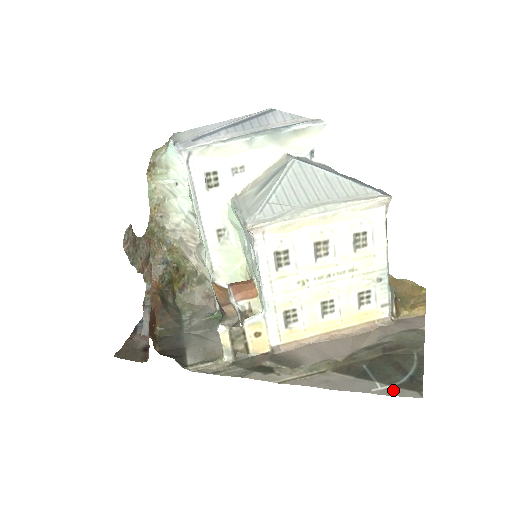
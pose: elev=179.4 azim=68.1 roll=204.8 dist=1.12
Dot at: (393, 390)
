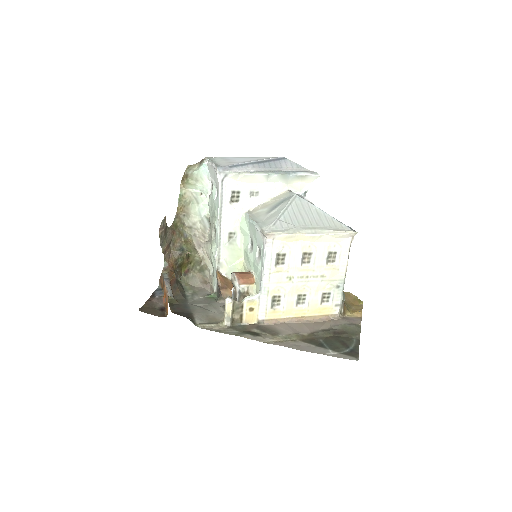
Dot at: (340, 355)
